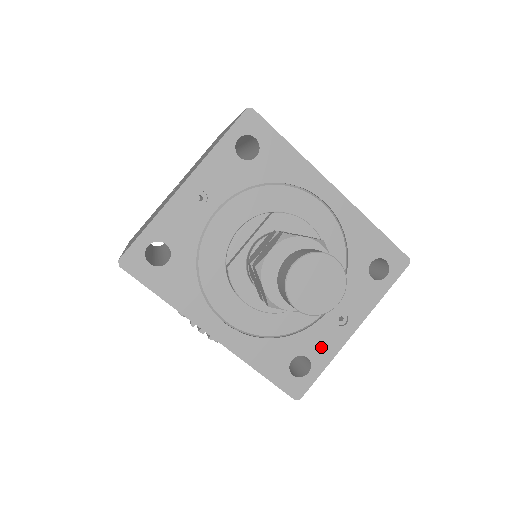
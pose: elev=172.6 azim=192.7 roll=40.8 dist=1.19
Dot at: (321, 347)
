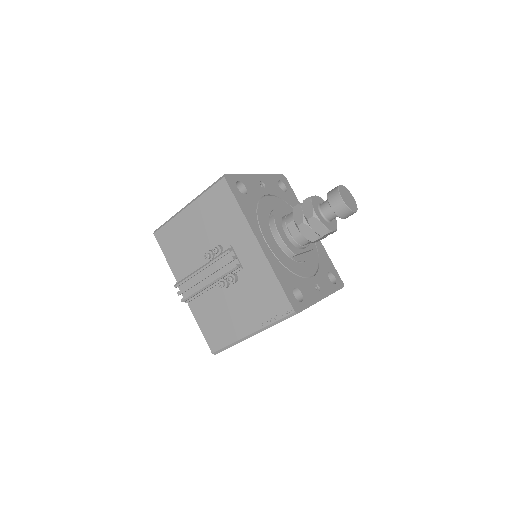
Dot at: (308, 293)
